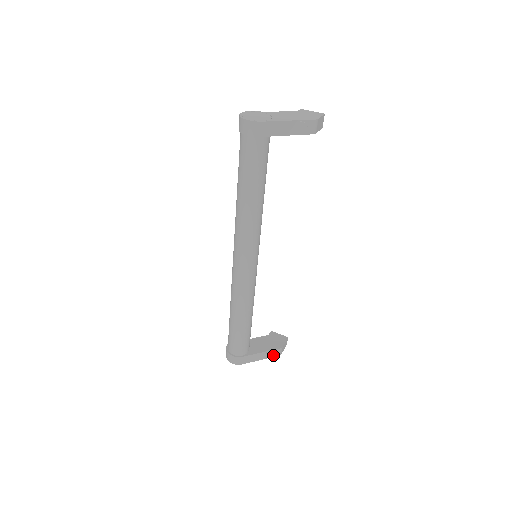
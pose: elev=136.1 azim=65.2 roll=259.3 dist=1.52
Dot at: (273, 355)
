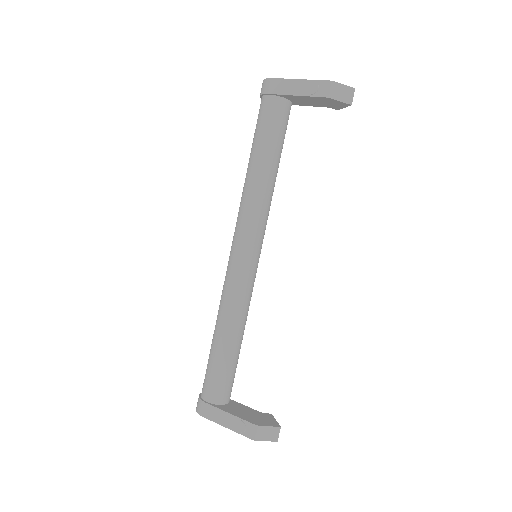
Dot at: (244, 431)
